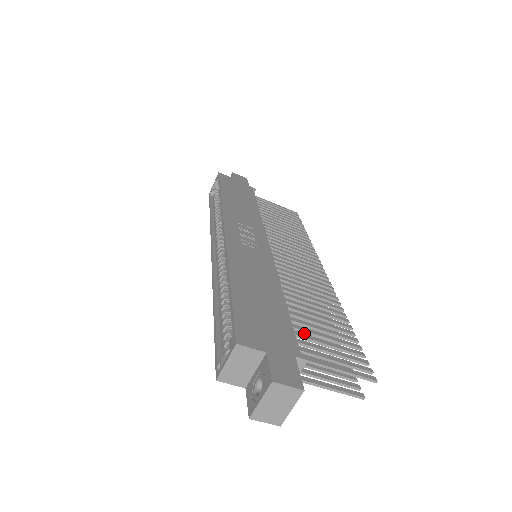
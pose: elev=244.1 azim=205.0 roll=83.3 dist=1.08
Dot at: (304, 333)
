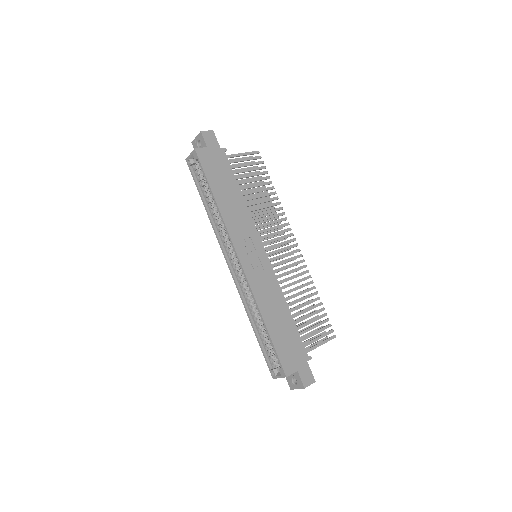
Dot at: occluded
